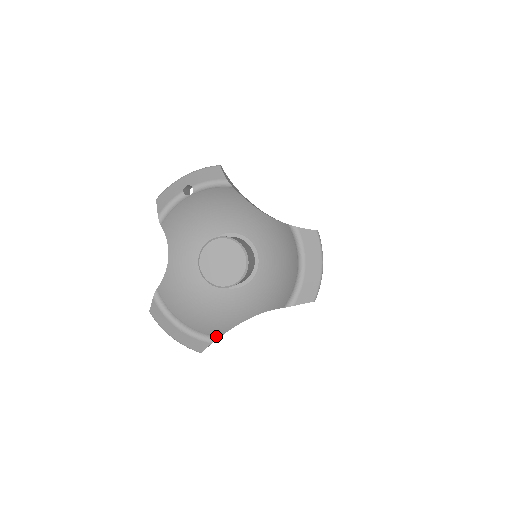
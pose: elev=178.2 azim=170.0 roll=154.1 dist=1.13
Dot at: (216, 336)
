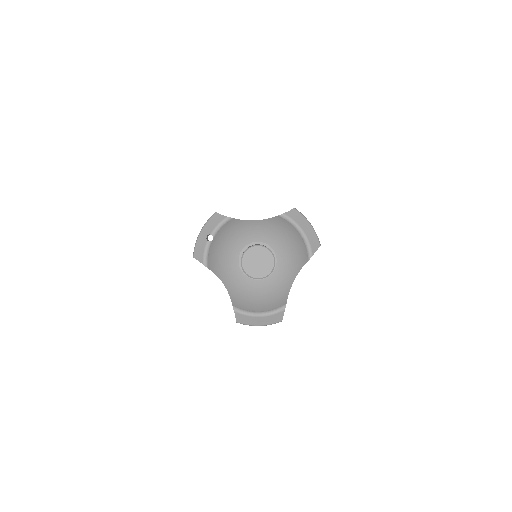
Dot at: (284, 304)
